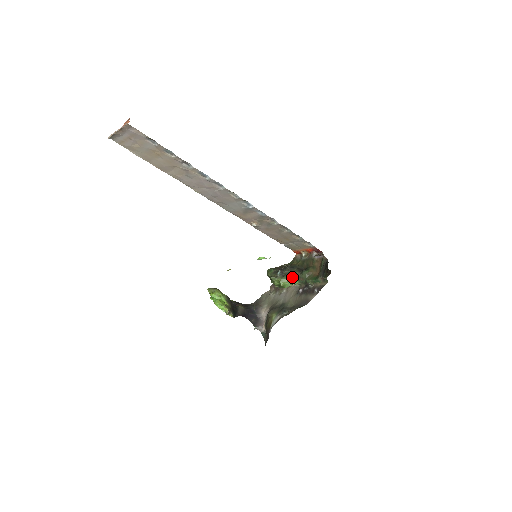
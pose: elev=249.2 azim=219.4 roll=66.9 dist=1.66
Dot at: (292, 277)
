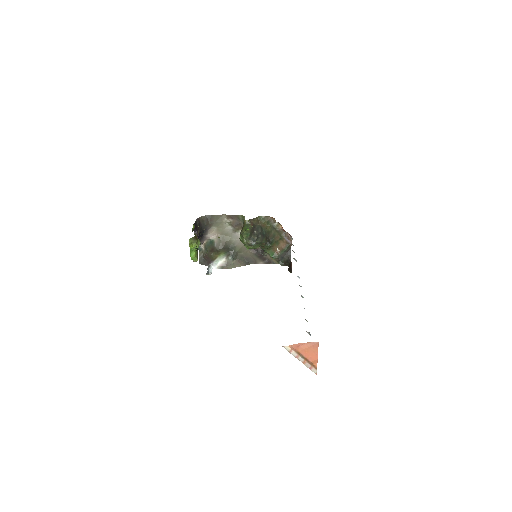
Dot at: occluded
